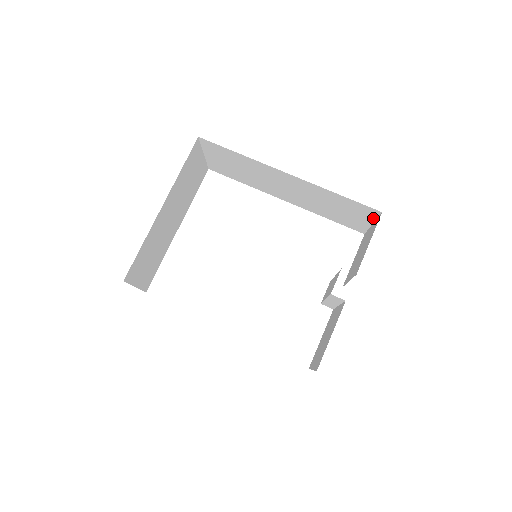
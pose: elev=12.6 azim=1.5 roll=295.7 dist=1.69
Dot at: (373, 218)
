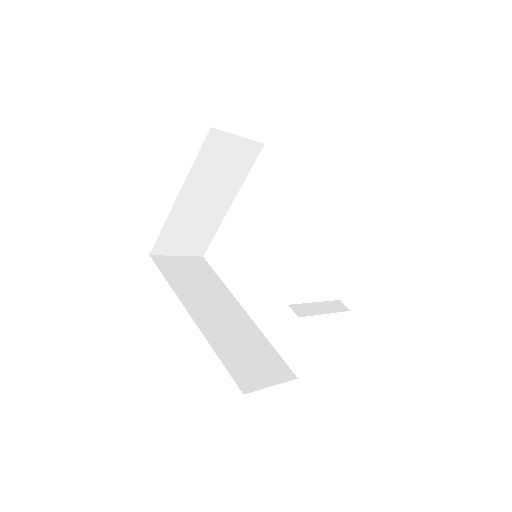
Dot at: occluded
